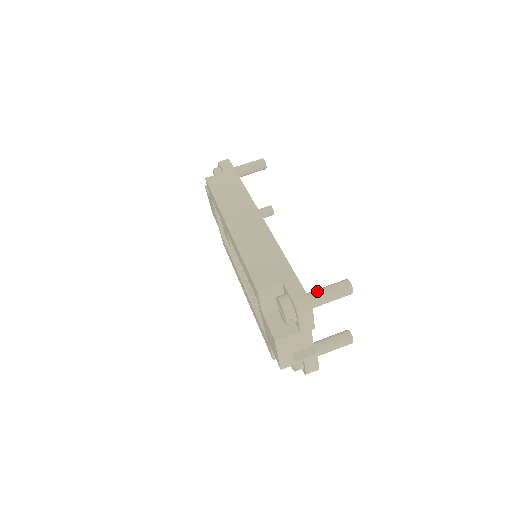
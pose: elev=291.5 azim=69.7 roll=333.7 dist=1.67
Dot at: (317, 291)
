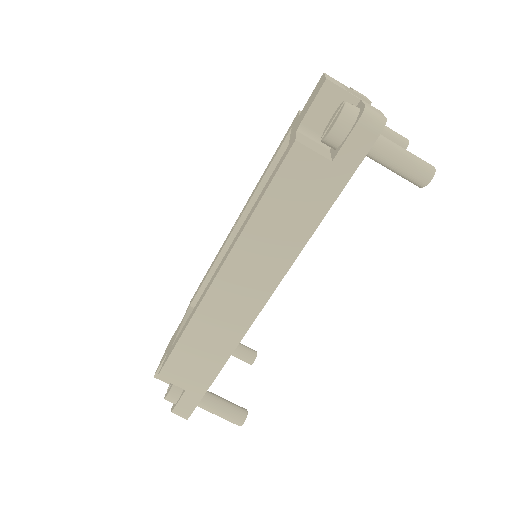
Dot at: (210, 408)
